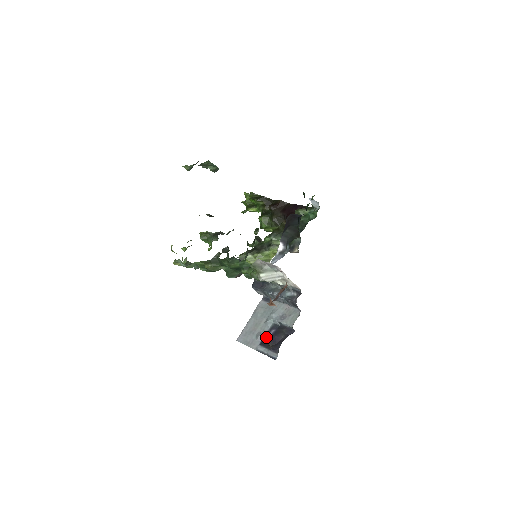
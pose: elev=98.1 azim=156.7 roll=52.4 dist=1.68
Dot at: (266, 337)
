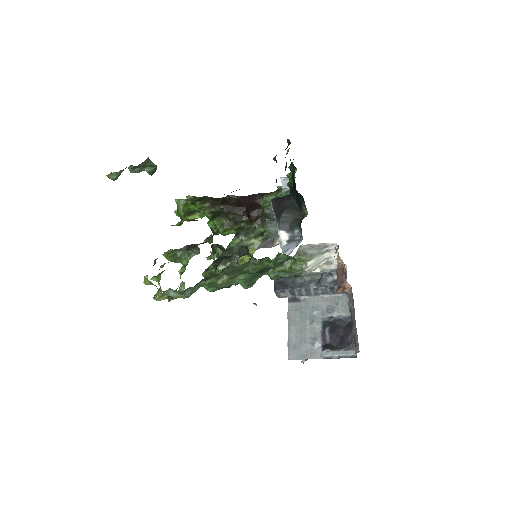
Dot at: (324, 339)
